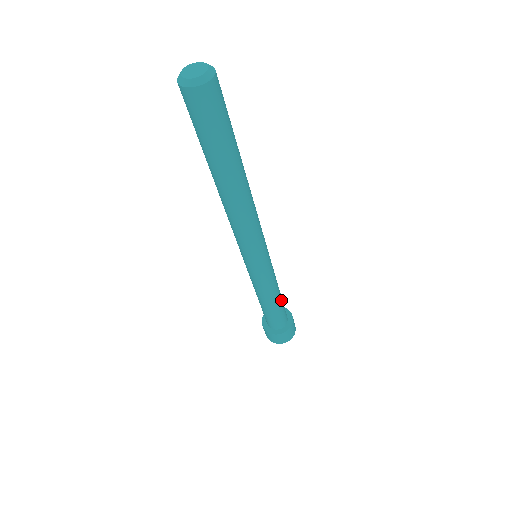
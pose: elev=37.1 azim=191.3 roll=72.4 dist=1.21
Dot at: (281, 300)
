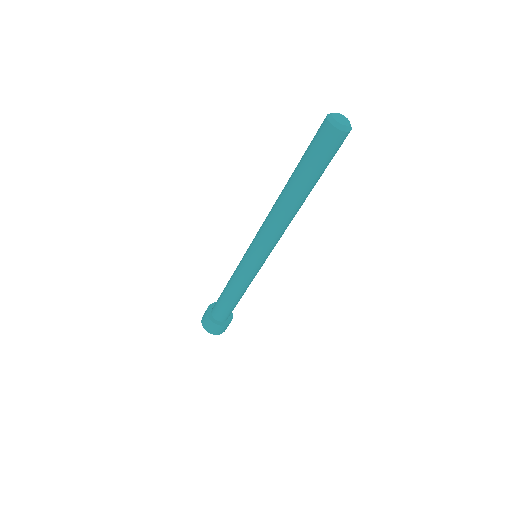
Dot at: occluded
